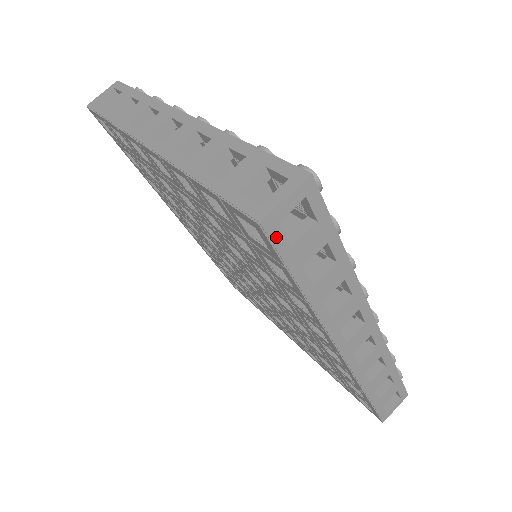
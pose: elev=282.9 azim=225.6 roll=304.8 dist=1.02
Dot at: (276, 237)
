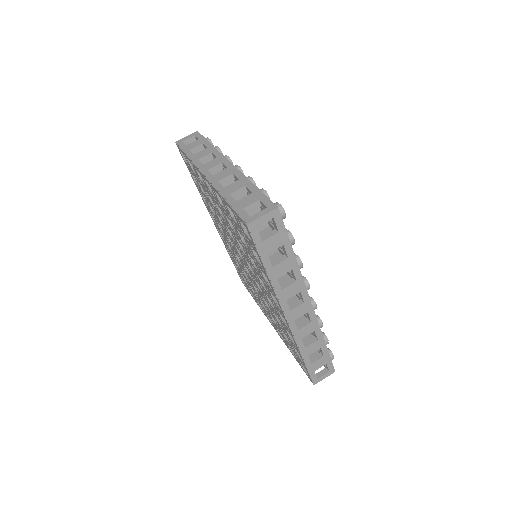
Dot at: (255, 234)
